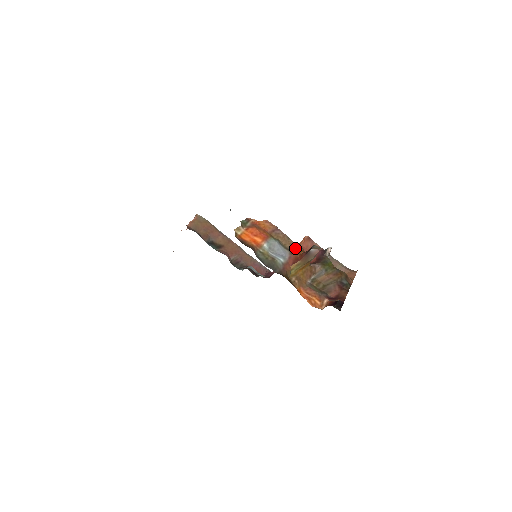
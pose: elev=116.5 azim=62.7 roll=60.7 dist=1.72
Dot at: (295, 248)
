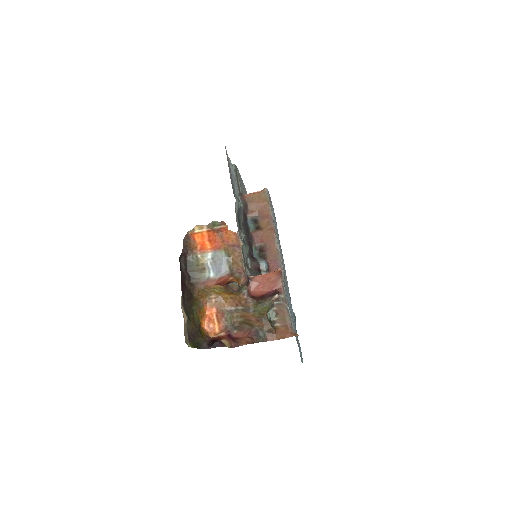
Dot at: (237, 273)
